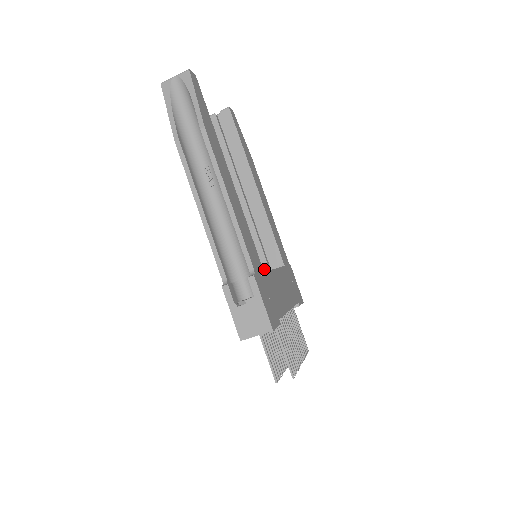
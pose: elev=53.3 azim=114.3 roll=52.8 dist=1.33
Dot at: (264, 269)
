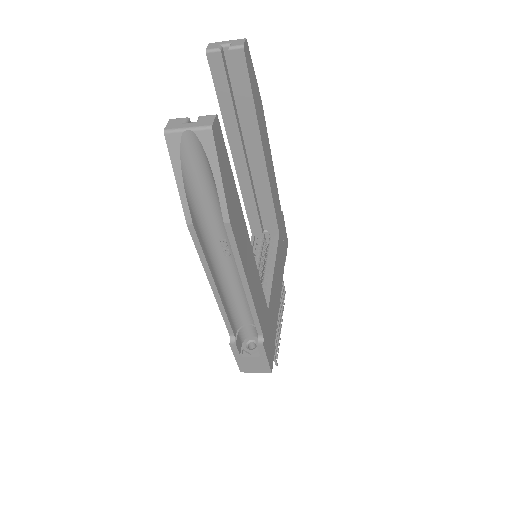
Dot at: (257, 232)
